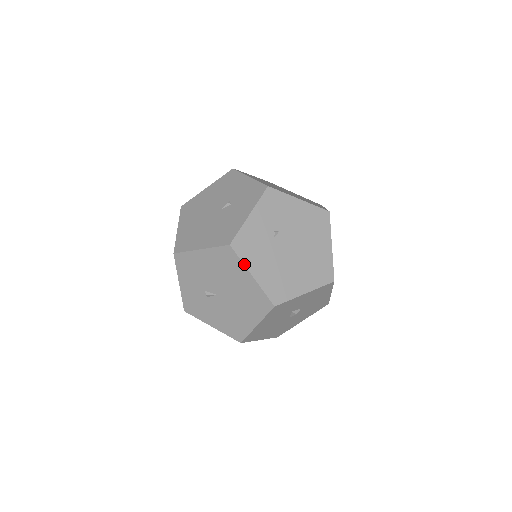
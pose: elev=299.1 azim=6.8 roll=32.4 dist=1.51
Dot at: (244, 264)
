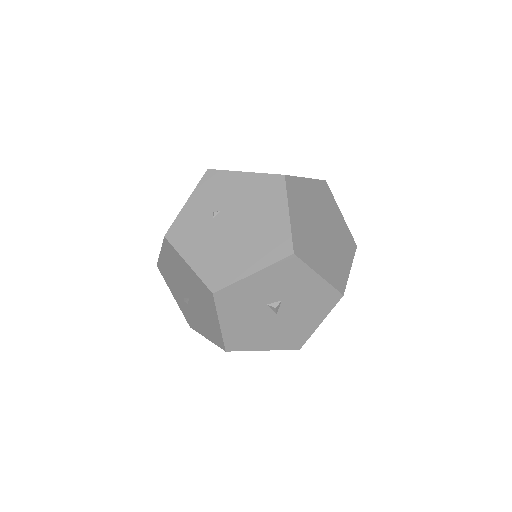
Dot at: (179, 253)
